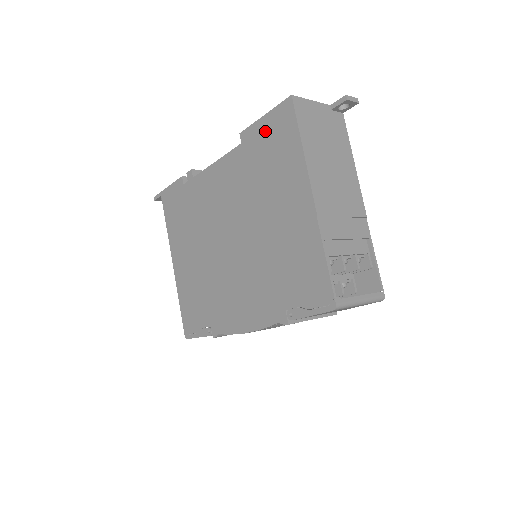
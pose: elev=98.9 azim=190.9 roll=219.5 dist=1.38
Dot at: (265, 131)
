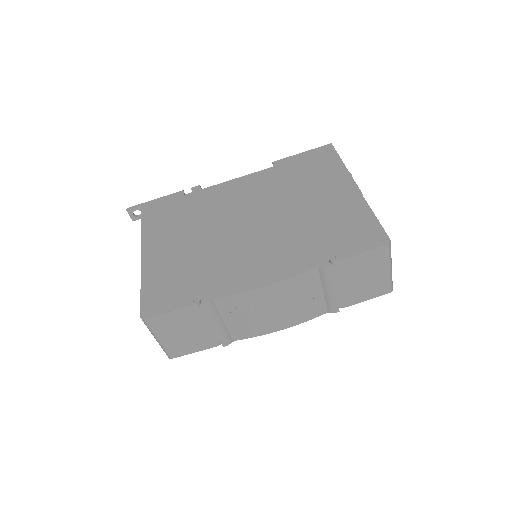
Dot at: (303, 159)
